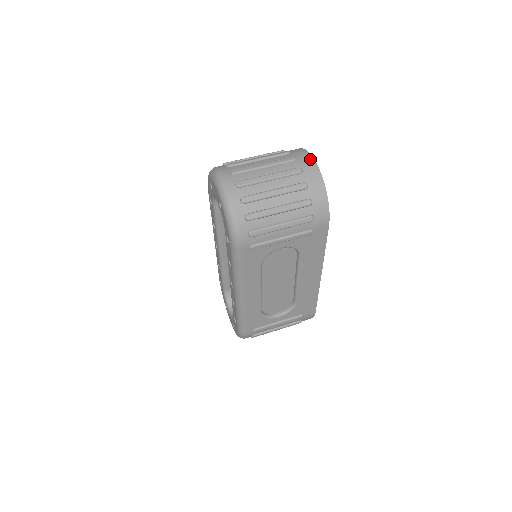
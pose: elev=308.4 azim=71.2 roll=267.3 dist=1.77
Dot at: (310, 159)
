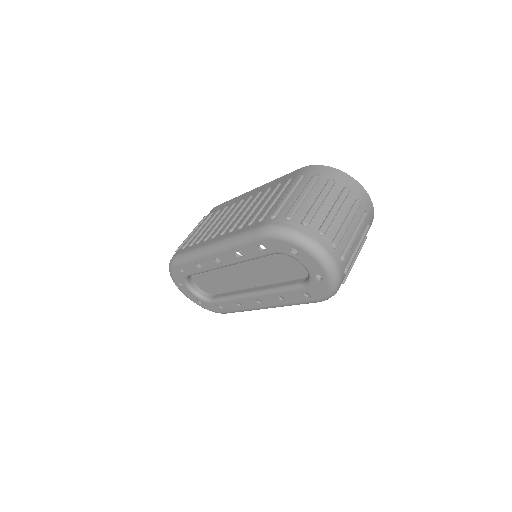
Dot at: (367, 196)
